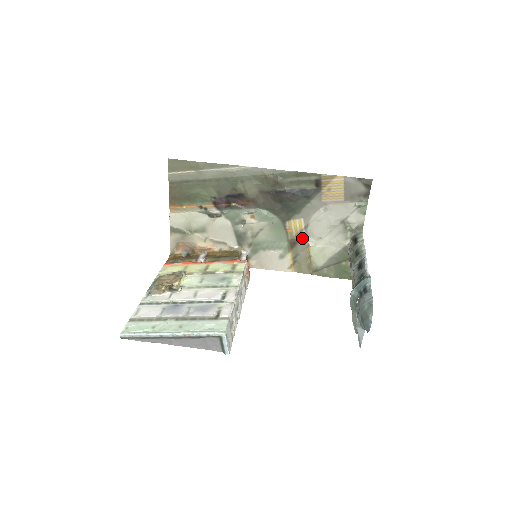
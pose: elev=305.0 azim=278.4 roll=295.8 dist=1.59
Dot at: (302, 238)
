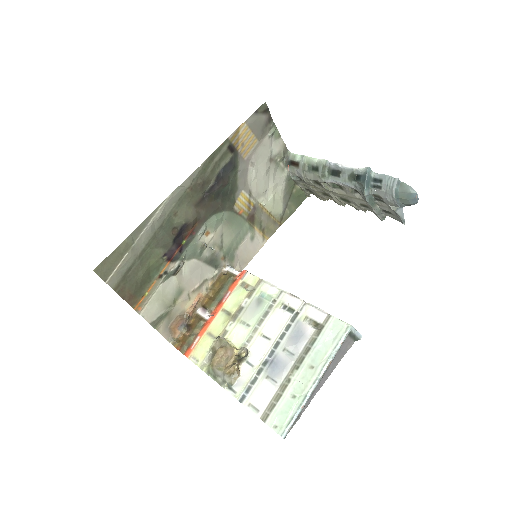
Dot at: (254, 206)
